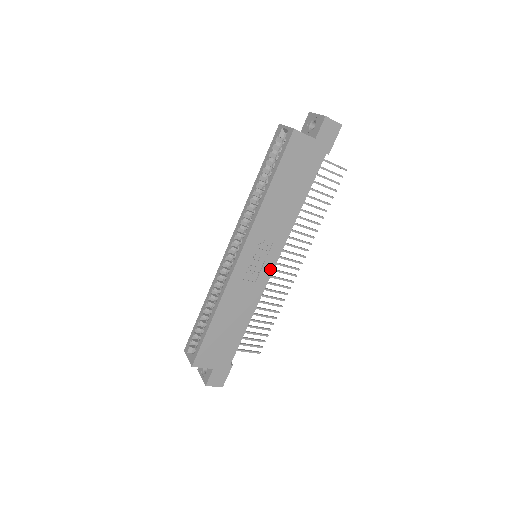
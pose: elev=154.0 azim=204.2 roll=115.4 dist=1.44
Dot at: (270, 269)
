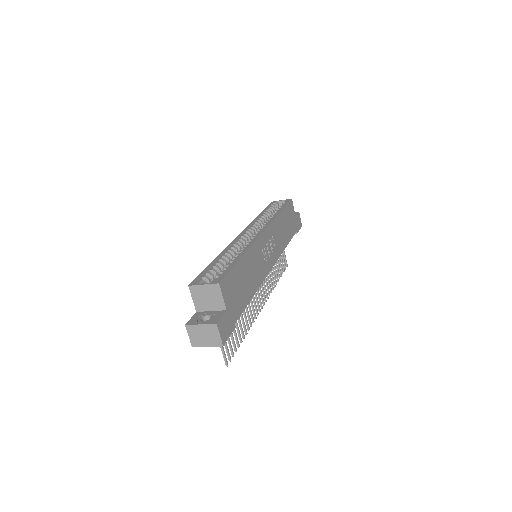
Dot at: (270, 266)
